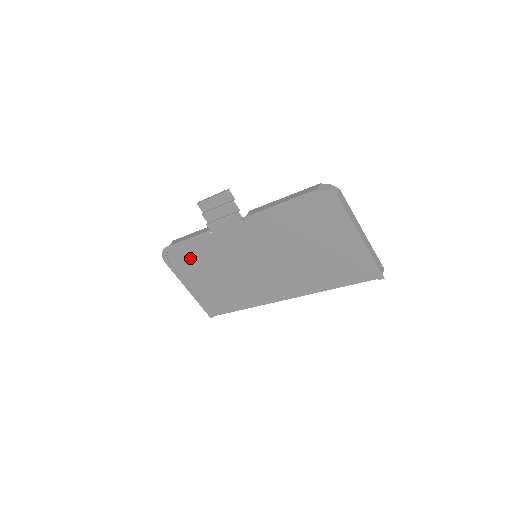
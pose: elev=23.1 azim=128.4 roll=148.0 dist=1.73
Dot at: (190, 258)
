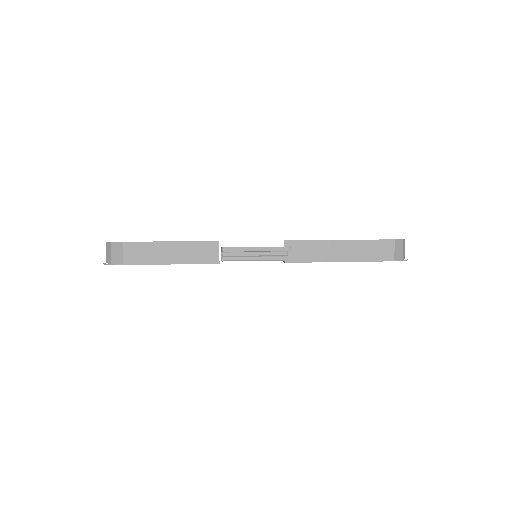
Dot at: occluded
